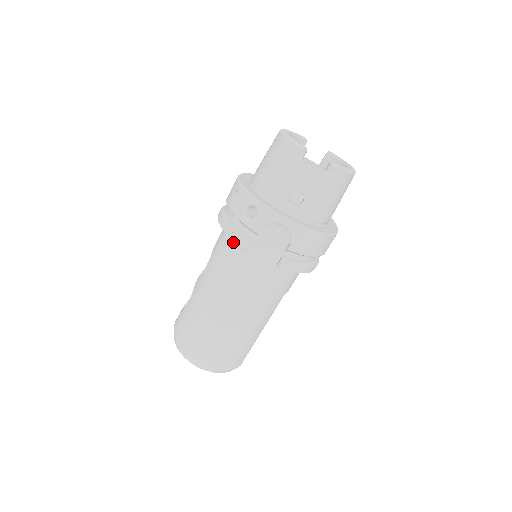
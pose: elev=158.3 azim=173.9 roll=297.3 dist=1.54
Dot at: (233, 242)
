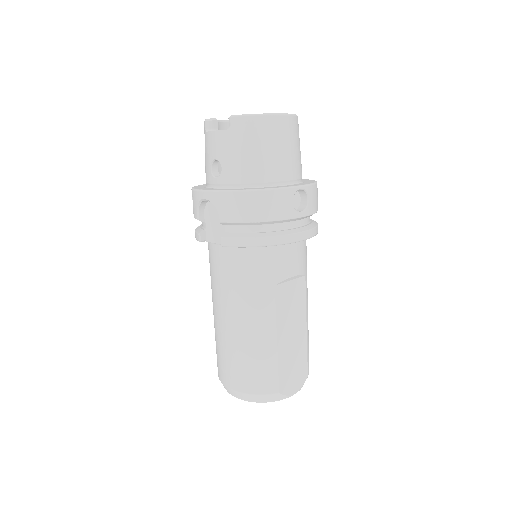
Dot at: occluded
